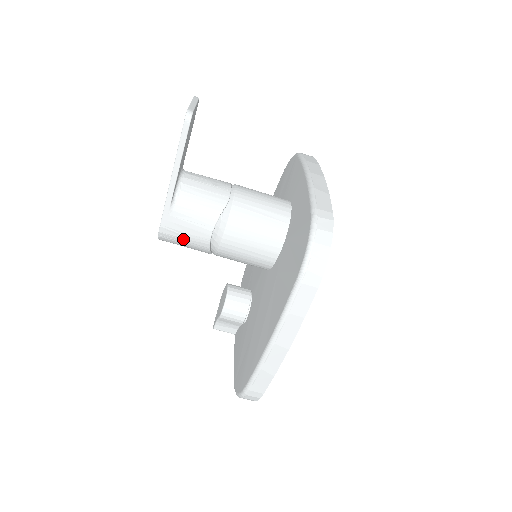
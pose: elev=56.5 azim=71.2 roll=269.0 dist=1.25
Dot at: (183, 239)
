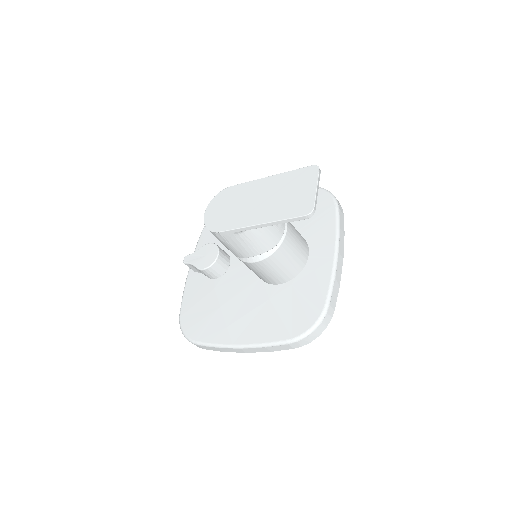
Dot at: (226, 244)
